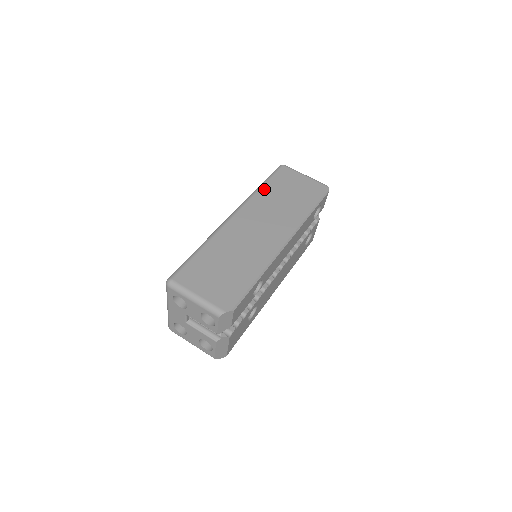
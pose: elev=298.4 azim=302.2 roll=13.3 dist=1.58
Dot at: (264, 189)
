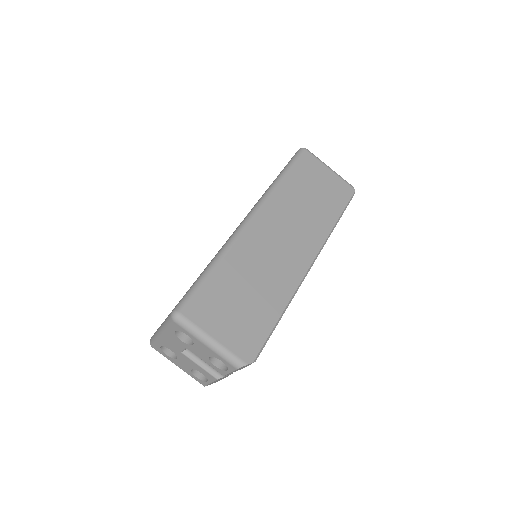
Dot at: (285, 183)
